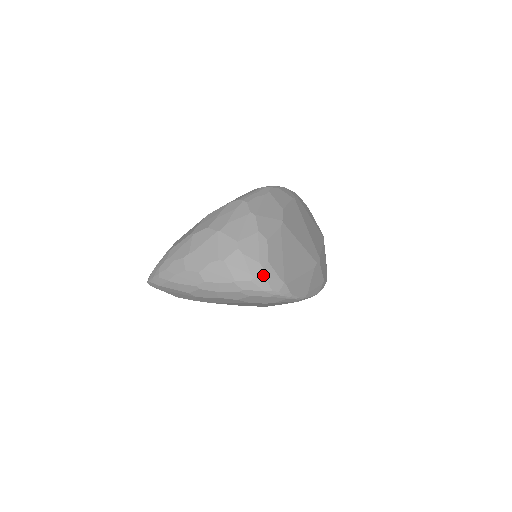
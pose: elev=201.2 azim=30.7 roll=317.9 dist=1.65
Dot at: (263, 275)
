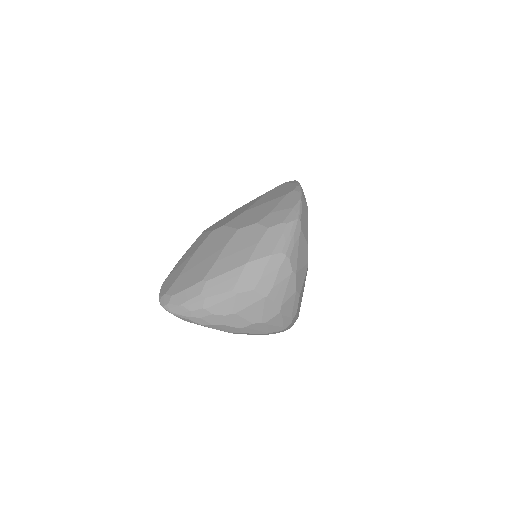
Dot at: (291, 324)
